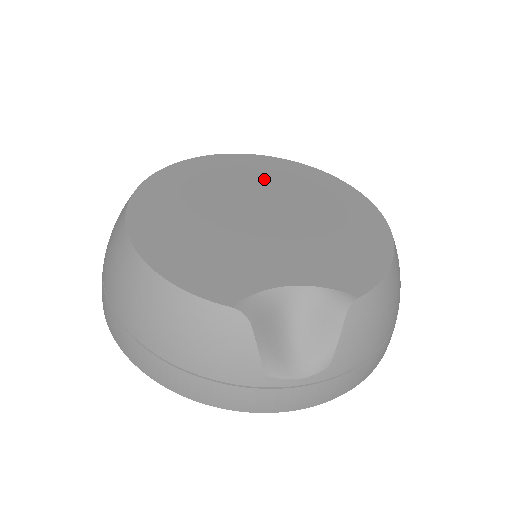
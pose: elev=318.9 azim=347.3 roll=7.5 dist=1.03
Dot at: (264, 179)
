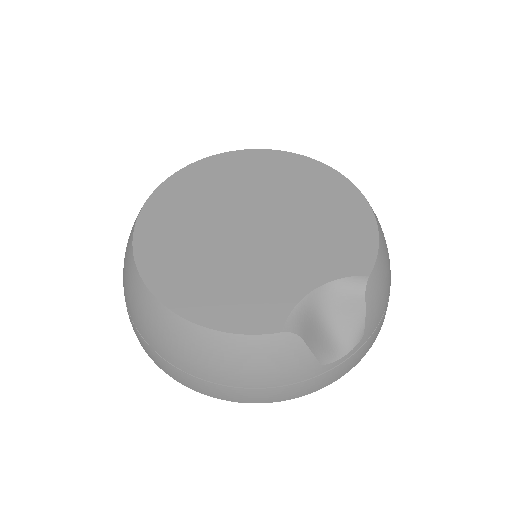
Dot at: (234, 183)
